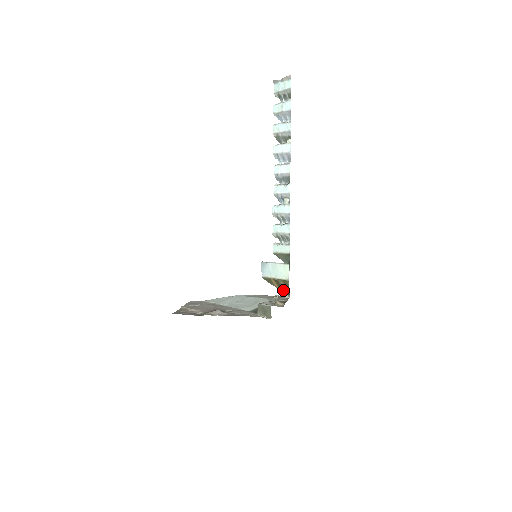
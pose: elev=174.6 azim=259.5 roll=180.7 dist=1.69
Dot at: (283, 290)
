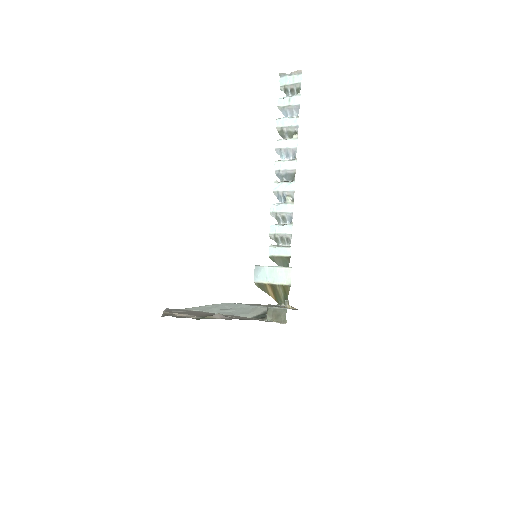
Dot at: (278, 298)
